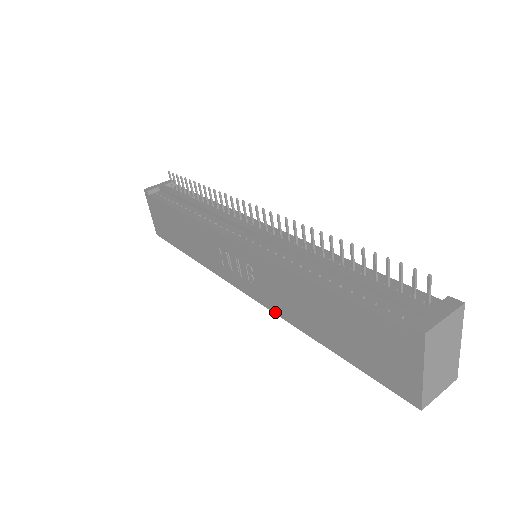
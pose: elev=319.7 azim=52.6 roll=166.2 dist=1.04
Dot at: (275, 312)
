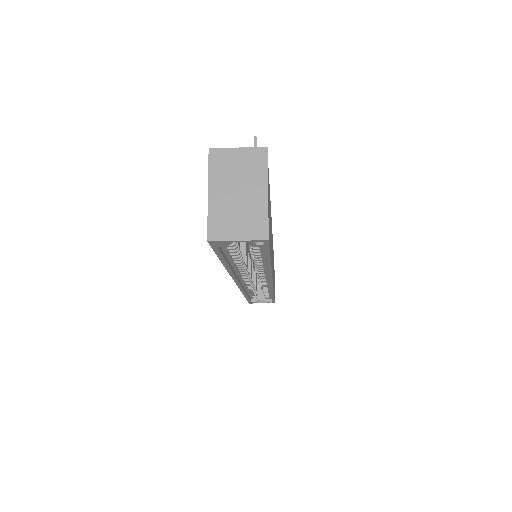
Dot at: occluded
